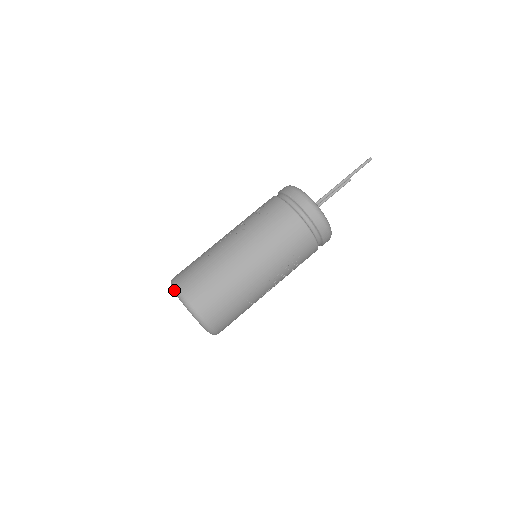
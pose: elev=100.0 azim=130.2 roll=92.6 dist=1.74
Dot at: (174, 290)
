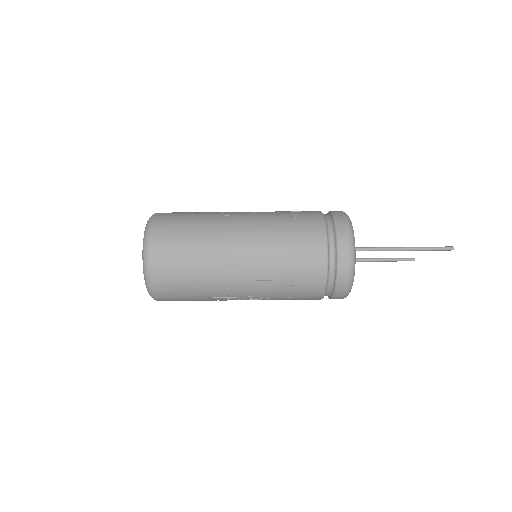
Dot at: (148, 220)
